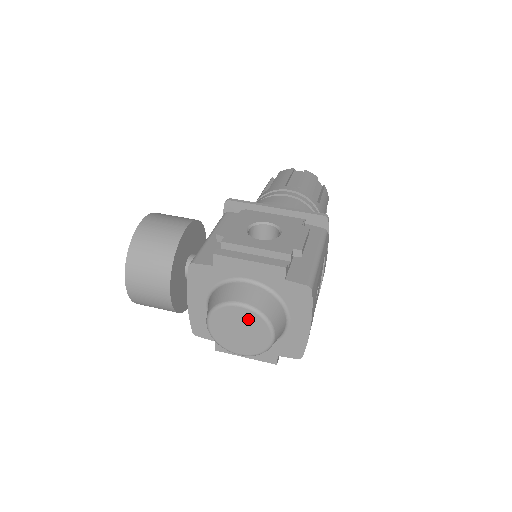
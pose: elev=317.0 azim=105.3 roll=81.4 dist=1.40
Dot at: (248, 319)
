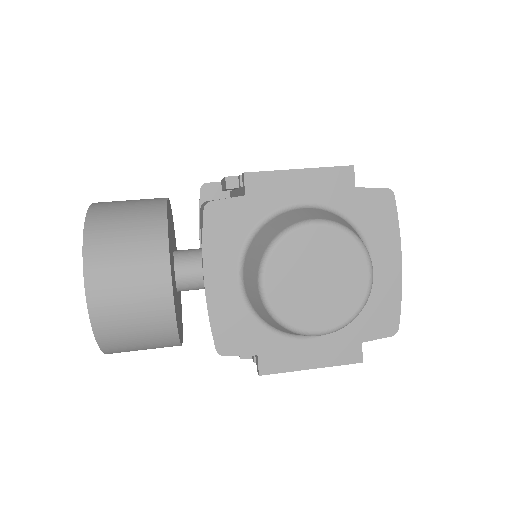
Dot at: (329, 247)
